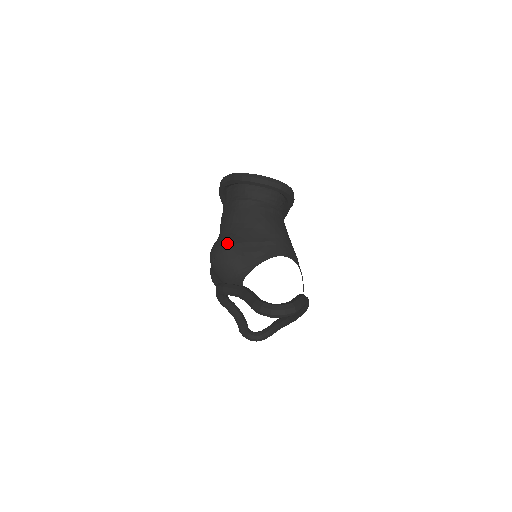
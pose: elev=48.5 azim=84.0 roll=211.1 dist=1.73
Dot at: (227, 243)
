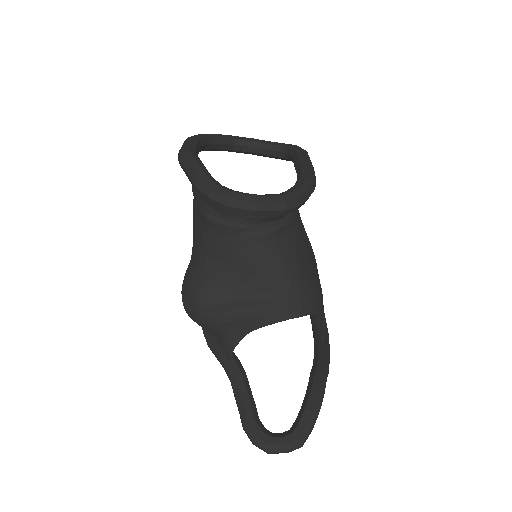
Dot at: (201, 302)
